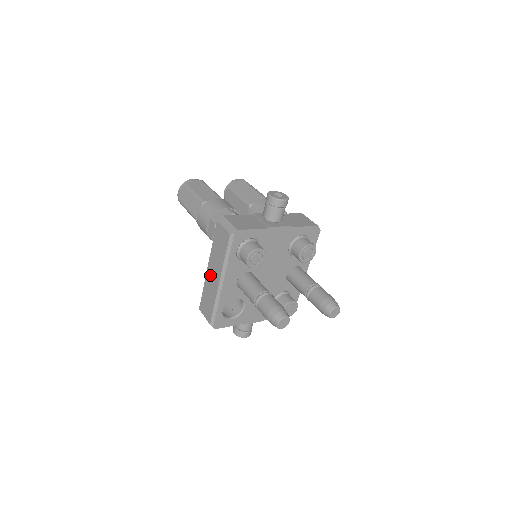
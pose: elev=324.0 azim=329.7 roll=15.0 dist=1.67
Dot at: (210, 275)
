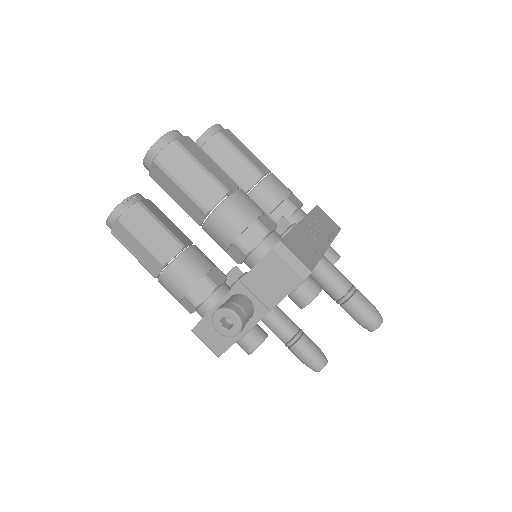
Dot at: occluded
